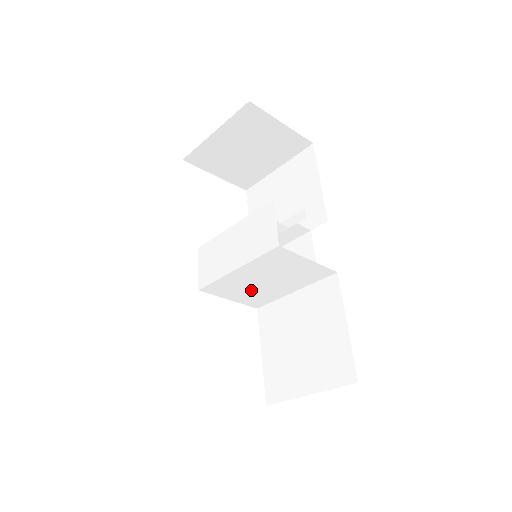
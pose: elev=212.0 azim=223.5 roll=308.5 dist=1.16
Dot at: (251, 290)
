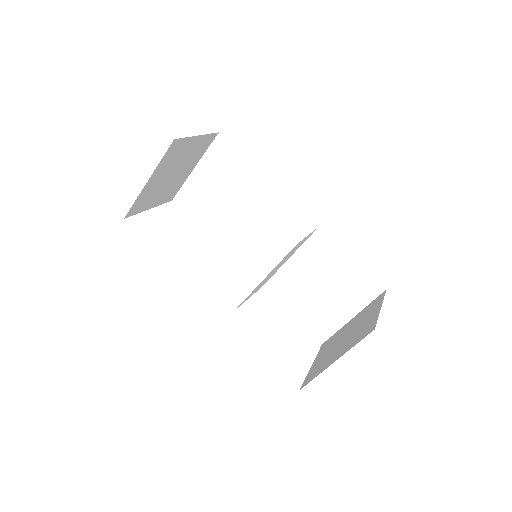
Dot at: occluded
